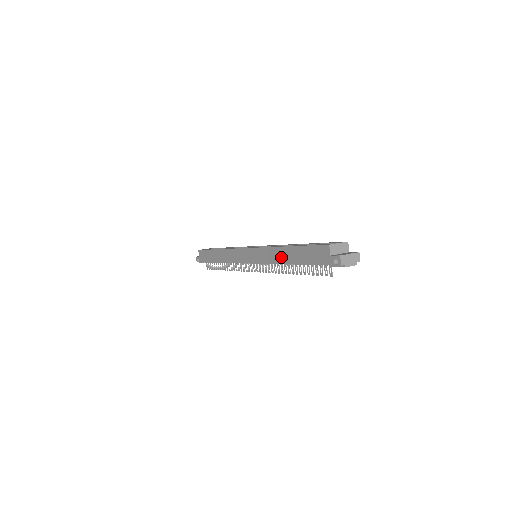
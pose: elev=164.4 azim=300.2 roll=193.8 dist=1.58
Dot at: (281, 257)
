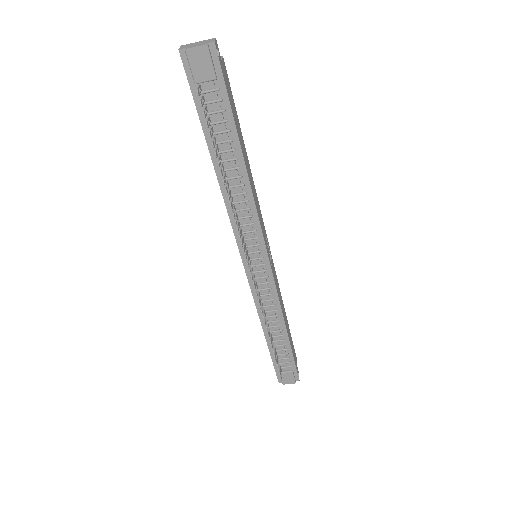
Dot at: occluded
